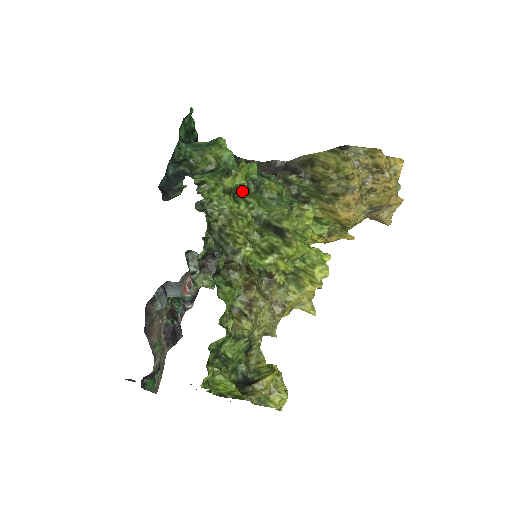
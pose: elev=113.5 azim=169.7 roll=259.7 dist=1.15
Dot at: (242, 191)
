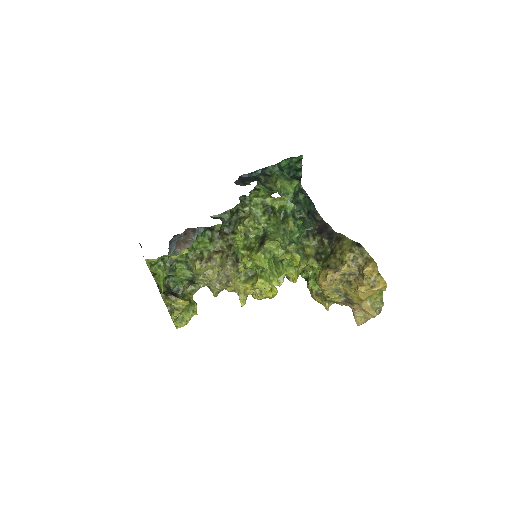
Dot at: (273, 211)
